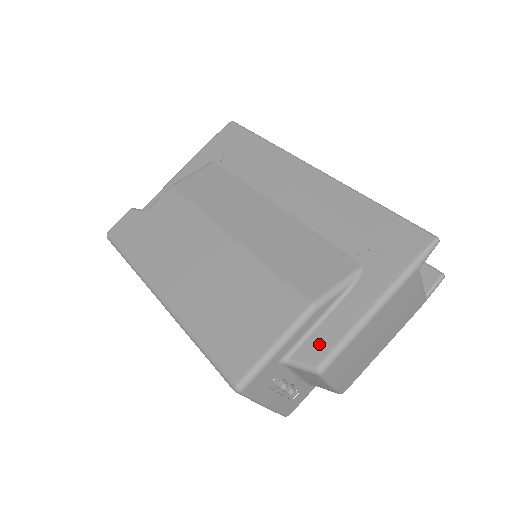
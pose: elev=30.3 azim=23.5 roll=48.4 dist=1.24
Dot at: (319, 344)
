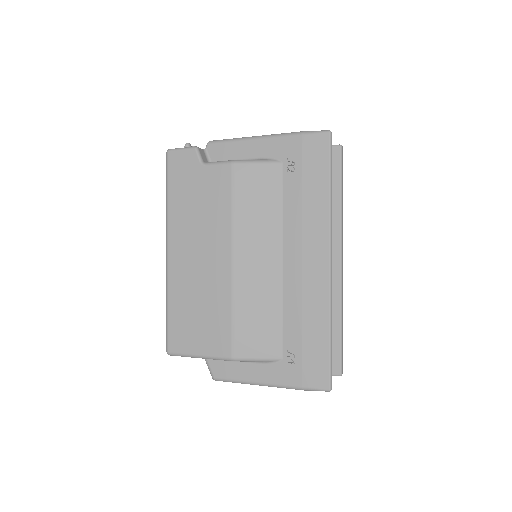
Dot at: (225, 370)
